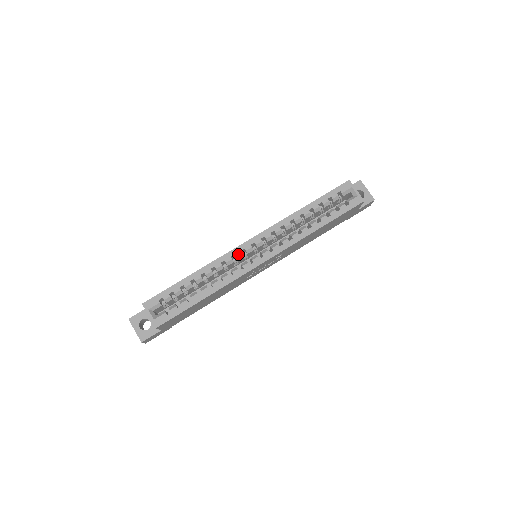
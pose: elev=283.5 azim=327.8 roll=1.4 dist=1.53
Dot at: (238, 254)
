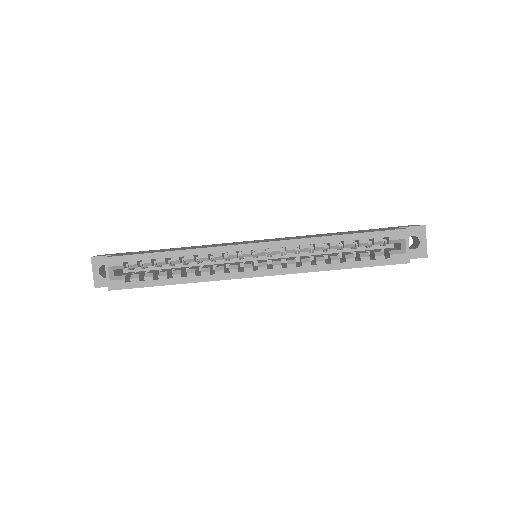
Dot at: (231, 254)
